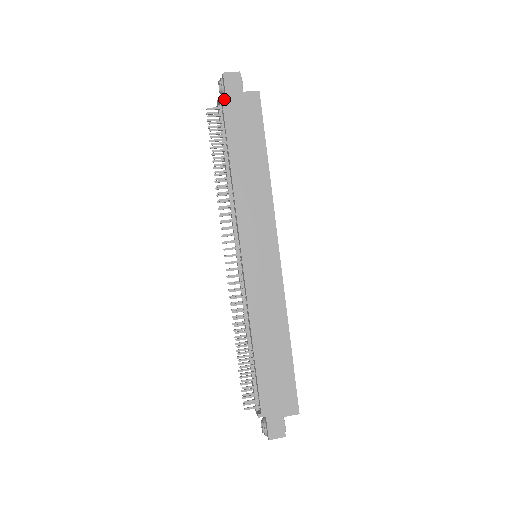
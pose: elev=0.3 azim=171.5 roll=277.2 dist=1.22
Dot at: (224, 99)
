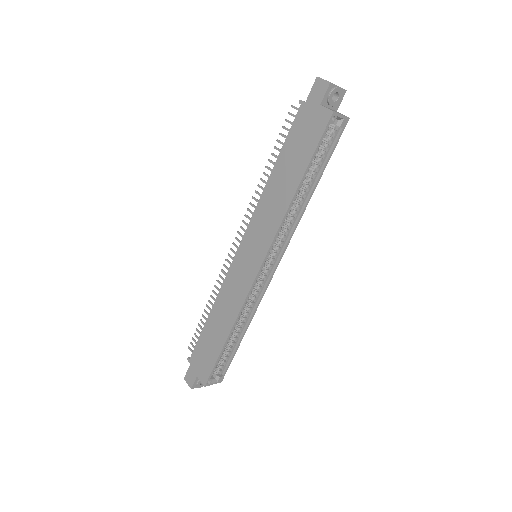
Dot at: (303, 104)
